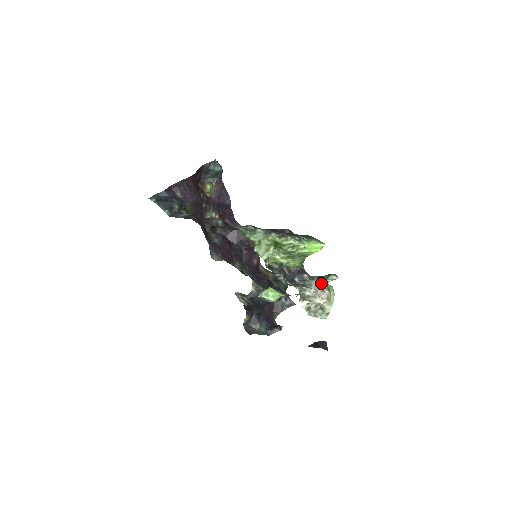
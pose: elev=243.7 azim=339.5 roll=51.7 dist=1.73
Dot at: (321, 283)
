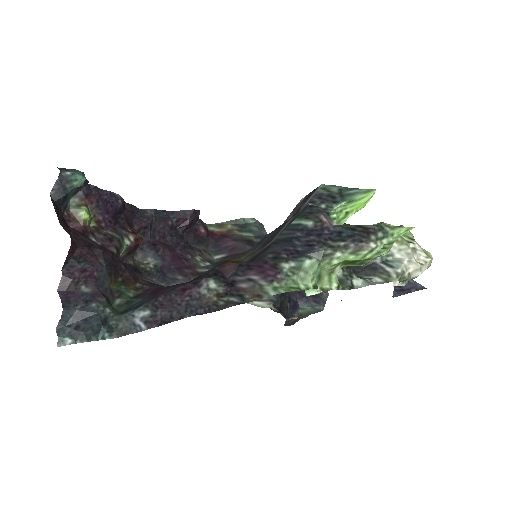
Dot at: (403, 242)
